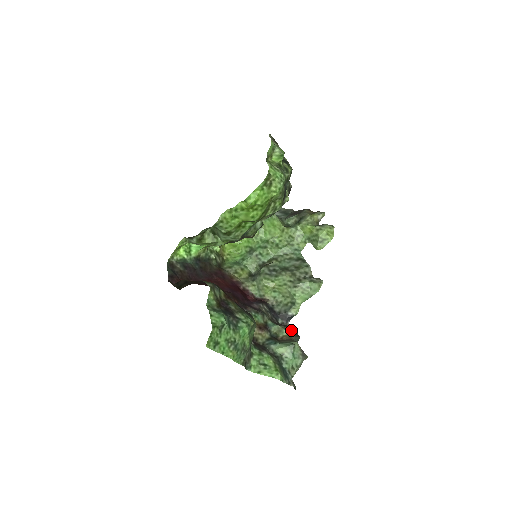
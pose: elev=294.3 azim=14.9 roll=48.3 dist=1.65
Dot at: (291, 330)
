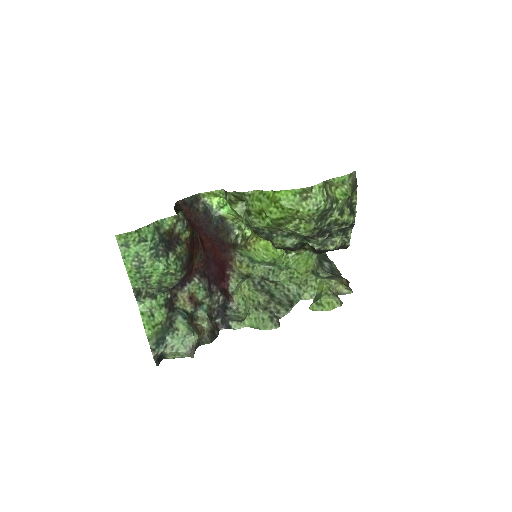
Dot at: (212, 330)
